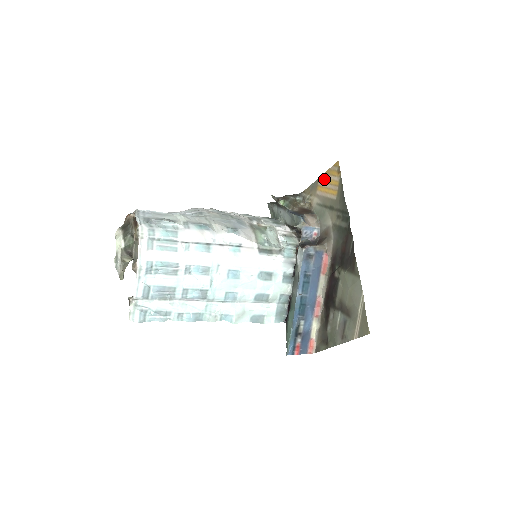
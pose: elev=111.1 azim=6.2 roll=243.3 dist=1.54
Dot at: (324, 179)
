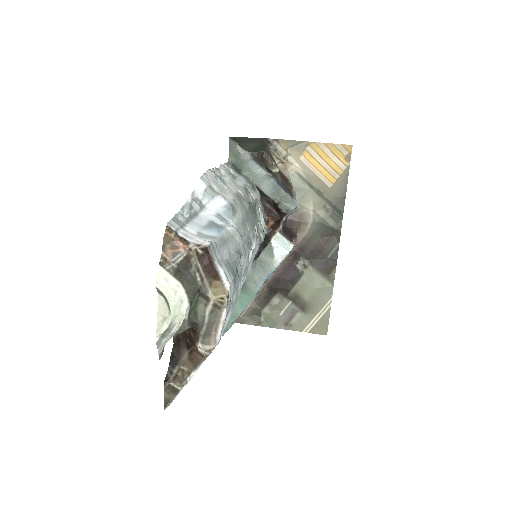
Dot at: (320, 150)
